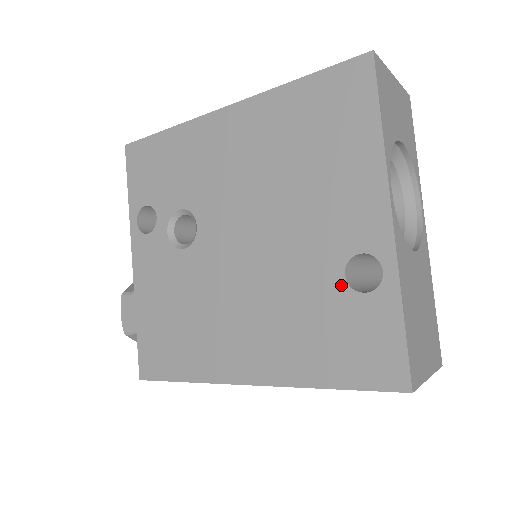
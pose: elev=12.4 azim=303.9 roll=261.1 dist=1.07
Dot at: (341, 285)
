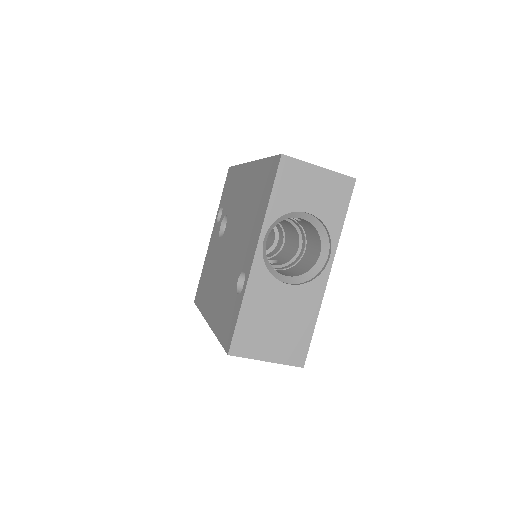
Dot at: (235, 285)
